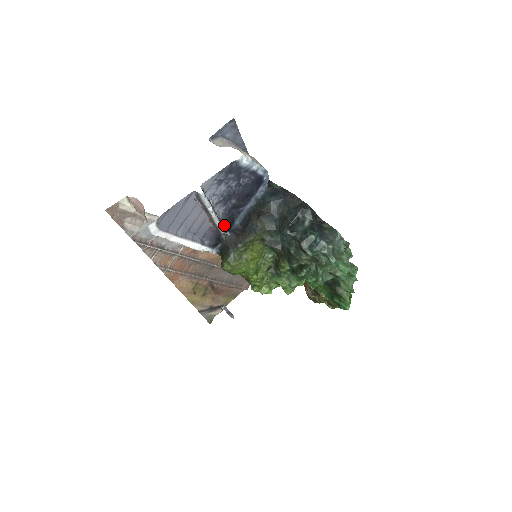
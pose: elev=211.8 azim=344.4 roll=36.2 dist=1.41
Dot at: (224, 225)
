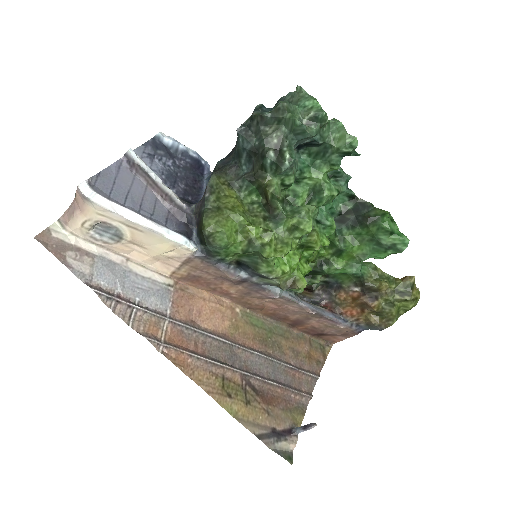
Dot at: (183, 201)
